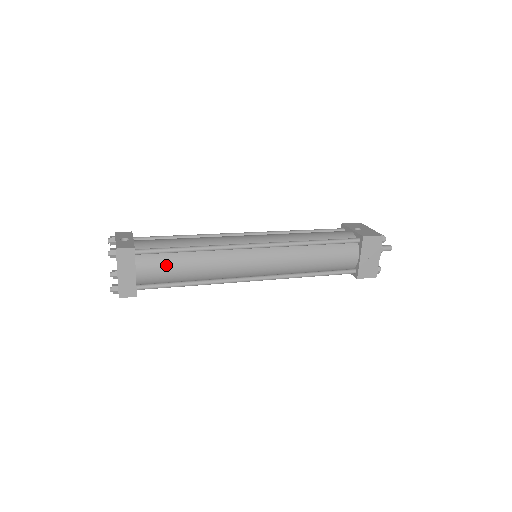
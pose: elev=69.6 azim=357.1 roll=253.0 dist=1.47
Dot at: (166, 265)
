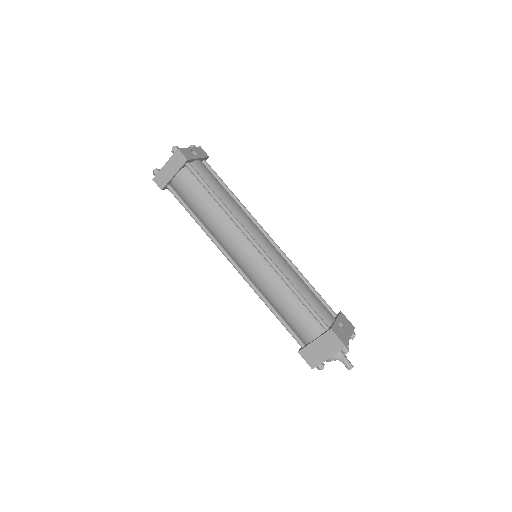
Dot at: (195, 192)
